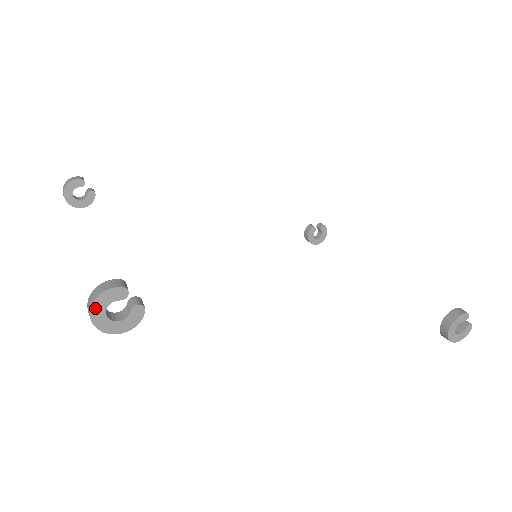
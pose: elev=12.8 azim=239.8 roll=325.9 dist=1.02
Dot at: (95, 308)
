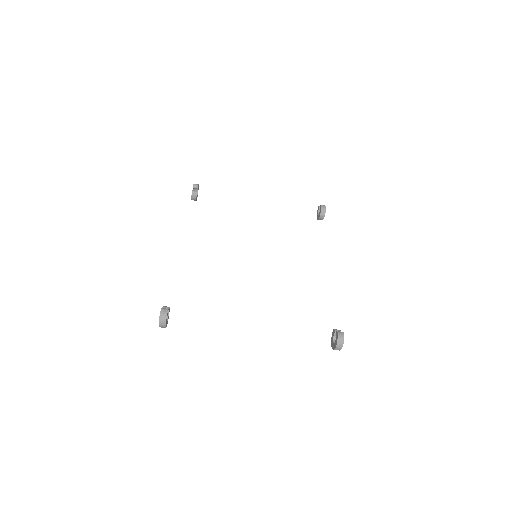
Dot at: occluded
